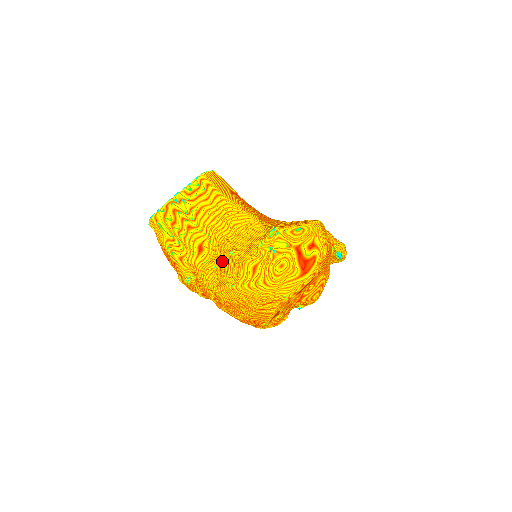
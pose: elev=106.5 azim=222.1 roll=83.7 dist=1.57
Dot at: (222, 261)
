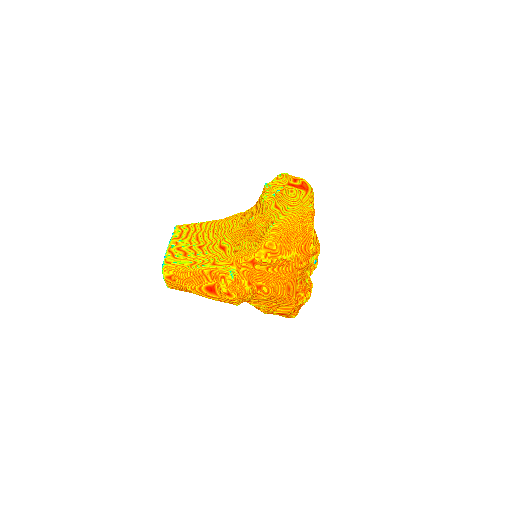
Dot at: (248, 233)
